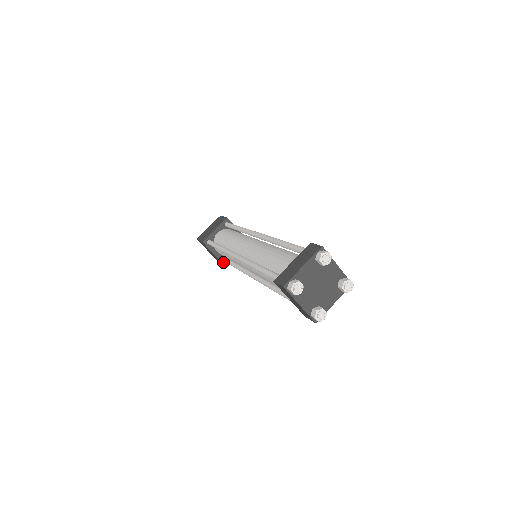
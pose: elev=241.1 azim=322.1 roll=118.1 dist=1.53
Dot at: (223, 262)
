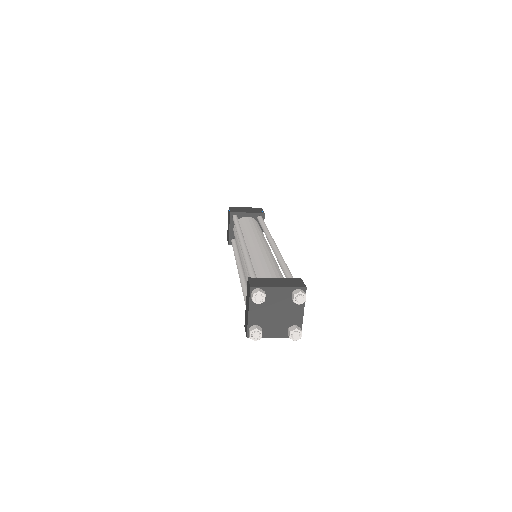
Dot at: (230, 241)
